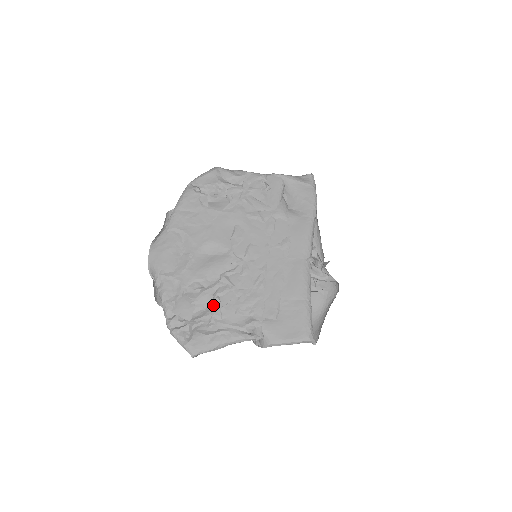
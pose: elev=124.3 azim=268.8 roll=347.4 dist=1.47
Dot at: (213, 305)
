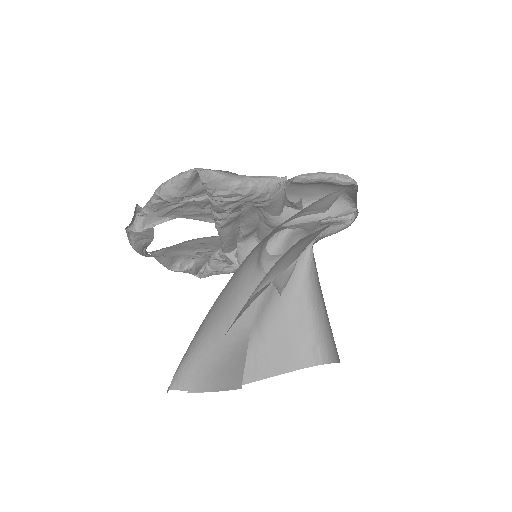
Dot at: occluded
